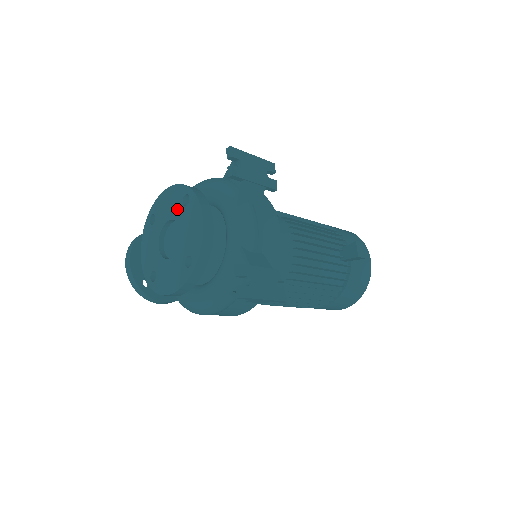
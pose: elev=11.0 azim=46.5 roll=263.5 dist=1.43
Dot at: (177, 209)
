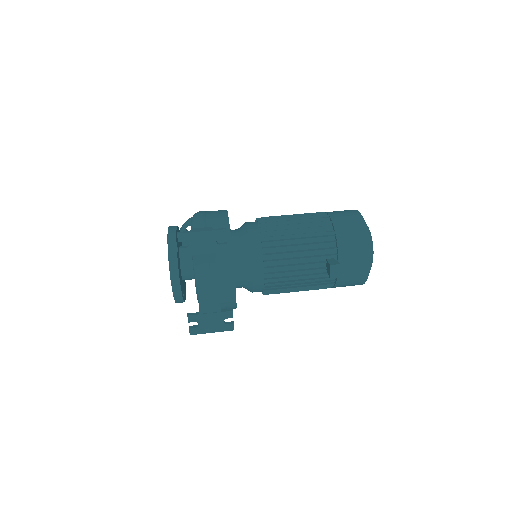
Dot at: occluded
